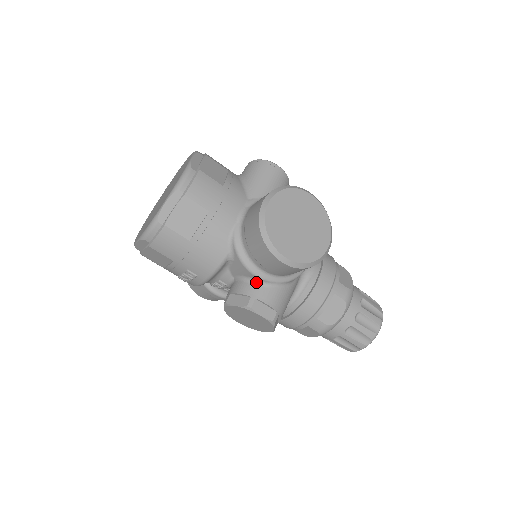
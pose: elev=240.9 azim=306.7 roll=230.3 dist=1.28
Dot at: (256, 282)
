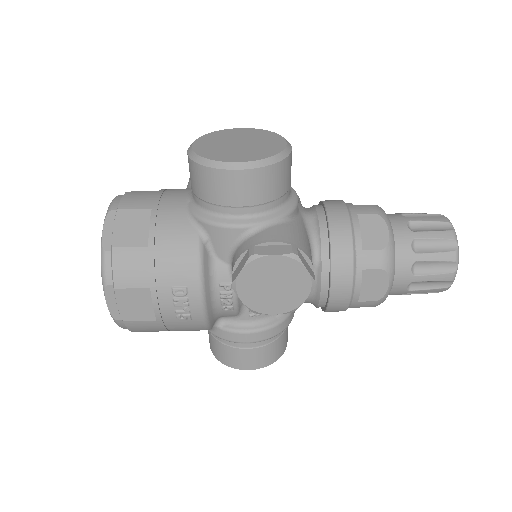
Dot at: (246, 236)
